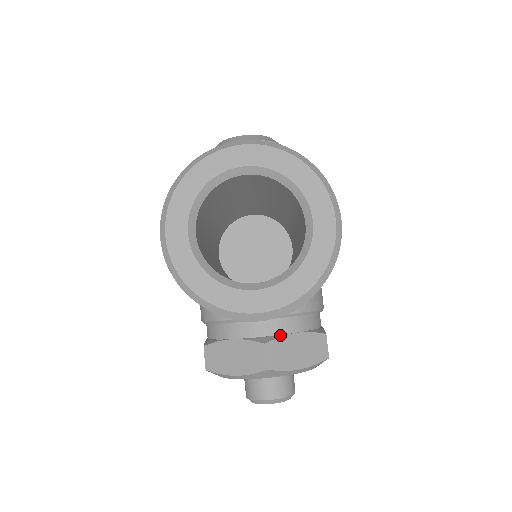
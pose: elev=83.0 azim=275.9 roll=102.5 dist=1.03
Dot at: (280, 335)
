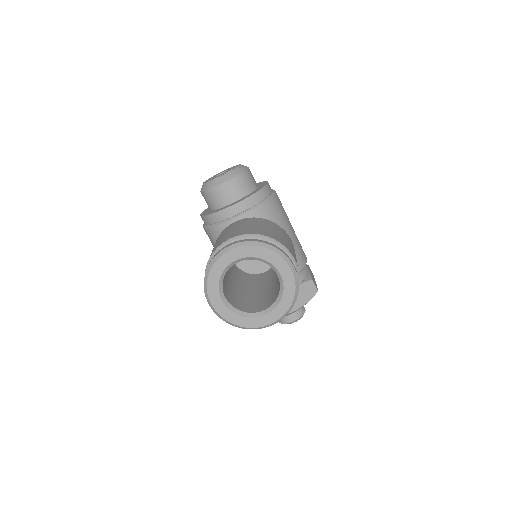
Dot at: occluded
